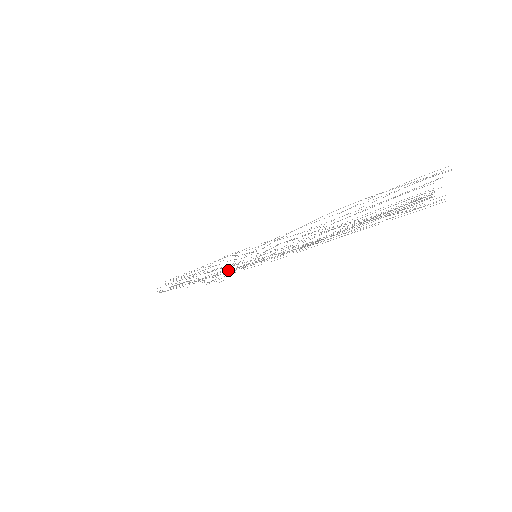
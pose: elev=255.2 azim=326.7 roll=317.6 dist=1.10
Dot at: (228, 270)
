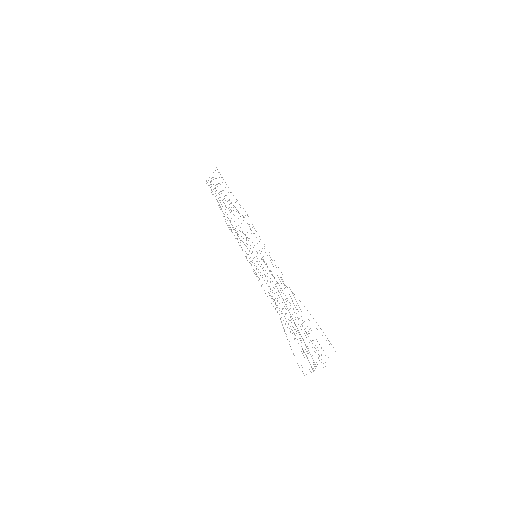
Dot at: occluded
